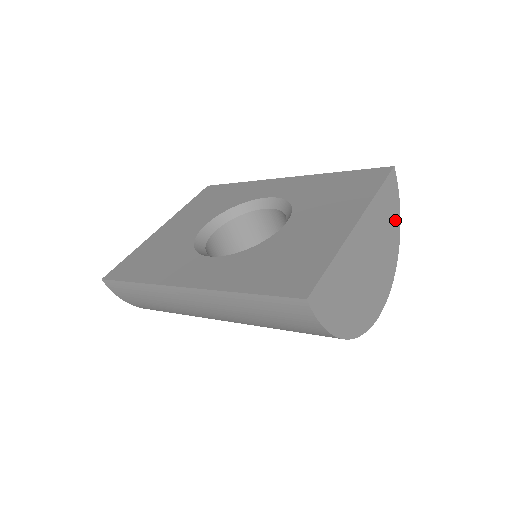
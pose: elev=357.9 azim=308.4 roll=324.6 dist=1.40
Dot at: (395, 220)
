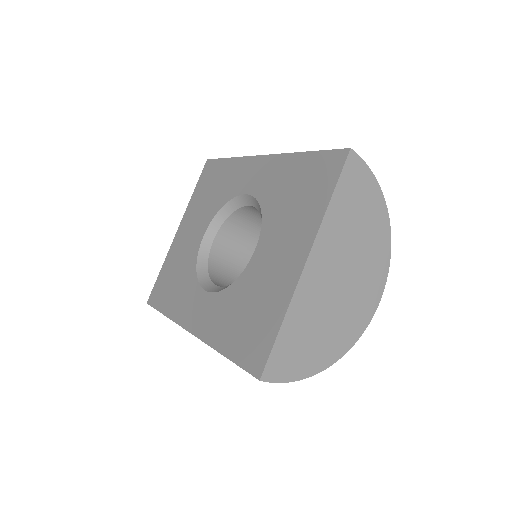
Dot at: (373, 203)
